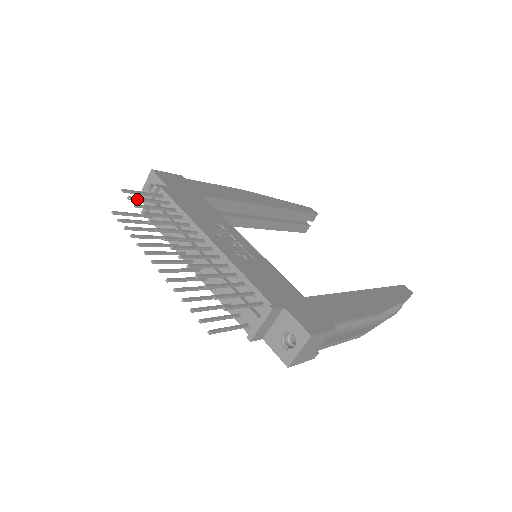
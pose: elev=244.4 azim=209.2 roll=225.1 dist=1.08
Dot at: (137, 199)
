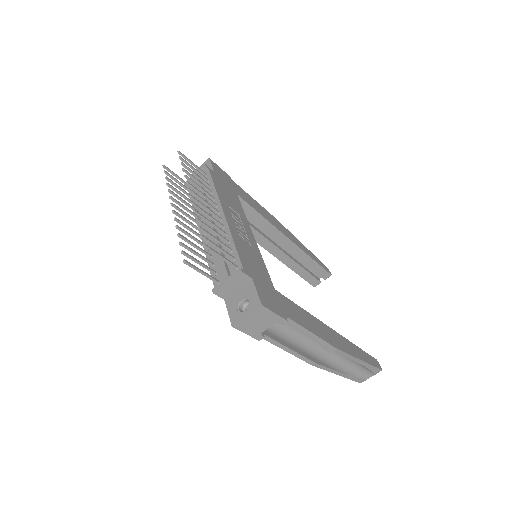
Dot at: (186, 162)
